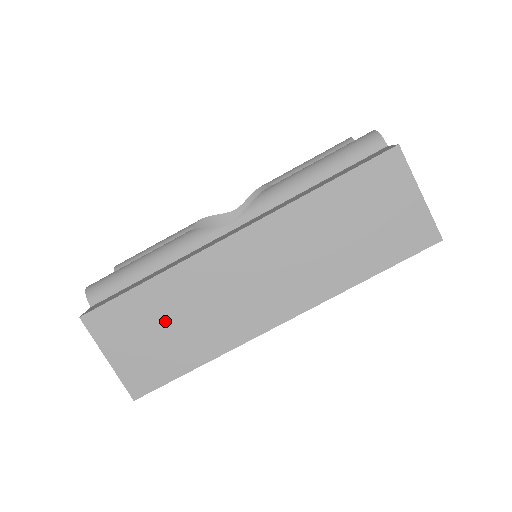
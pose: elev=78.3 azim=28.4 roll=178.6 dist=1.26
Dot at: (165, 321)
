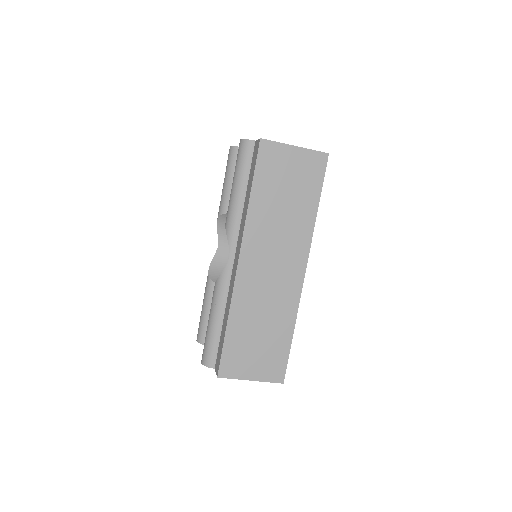
Dot at: (255, 334)
